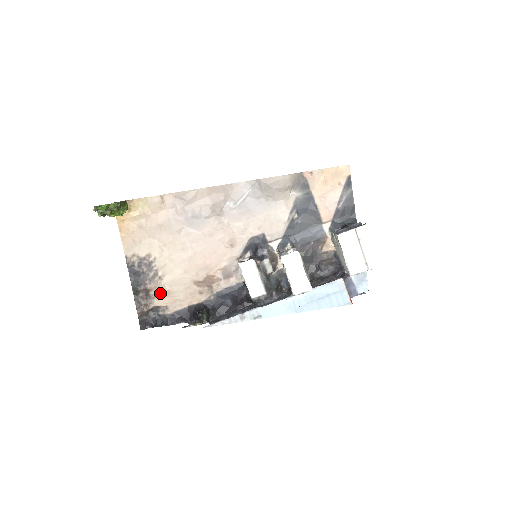
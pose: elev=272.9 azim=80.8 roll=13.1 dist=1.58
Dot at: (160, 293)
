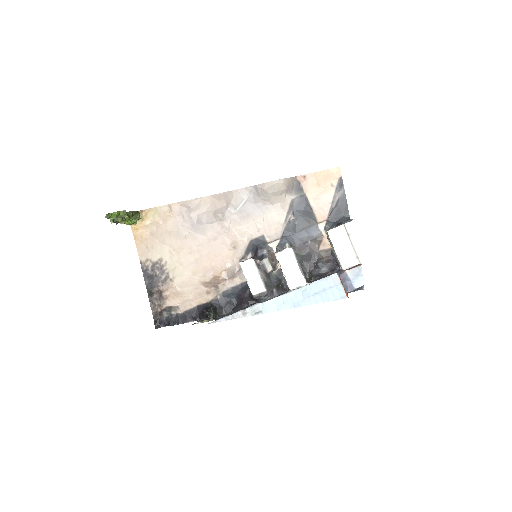
Dot at: (172, 294)
